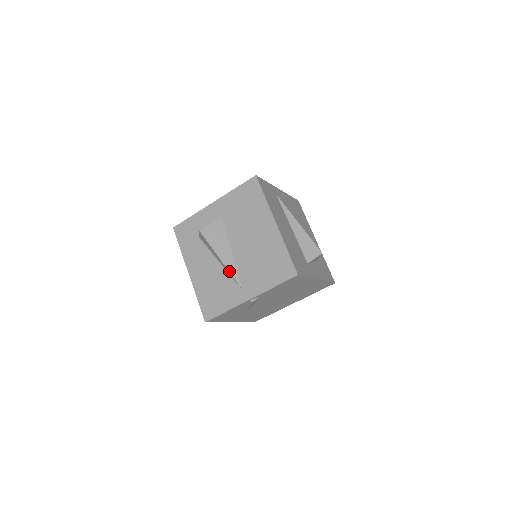
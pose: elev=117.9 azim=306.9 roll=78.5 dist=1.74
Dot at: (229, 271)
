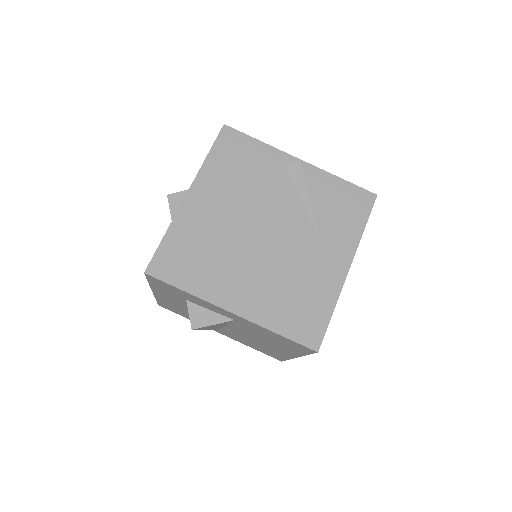
Dot at: occluded
